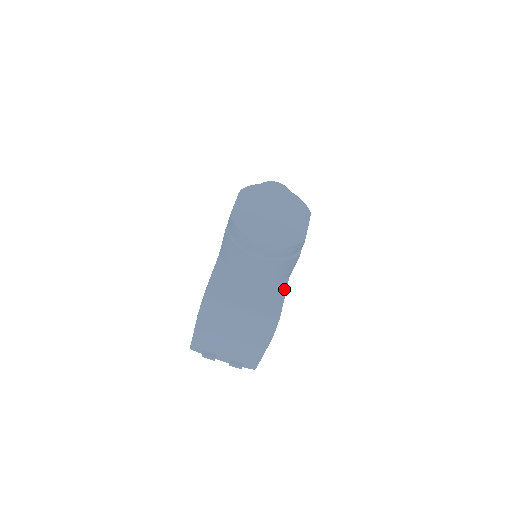
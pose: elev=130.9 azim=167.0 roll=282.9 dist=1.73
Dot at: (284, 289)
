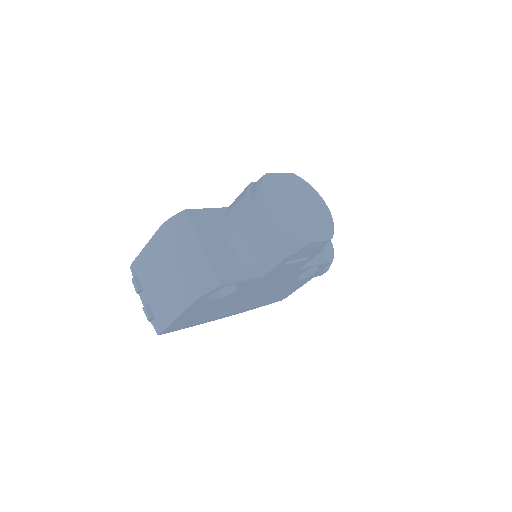
Dot at: (249, 277)
